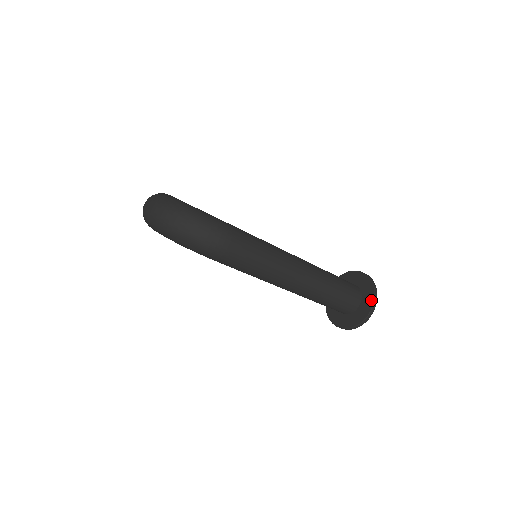
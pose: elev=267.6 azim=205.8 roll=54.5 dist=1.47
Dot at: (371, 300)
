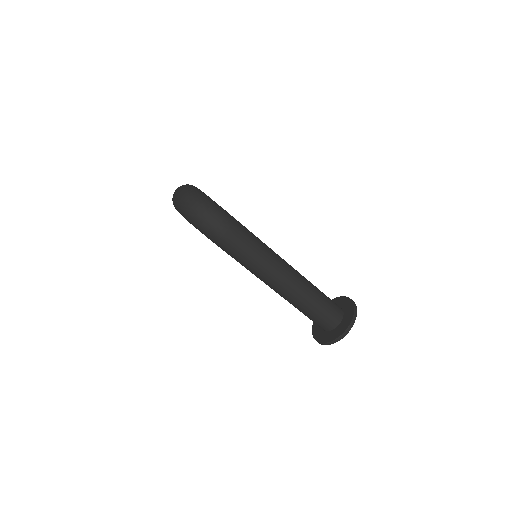
Dot at: (349, 322)
